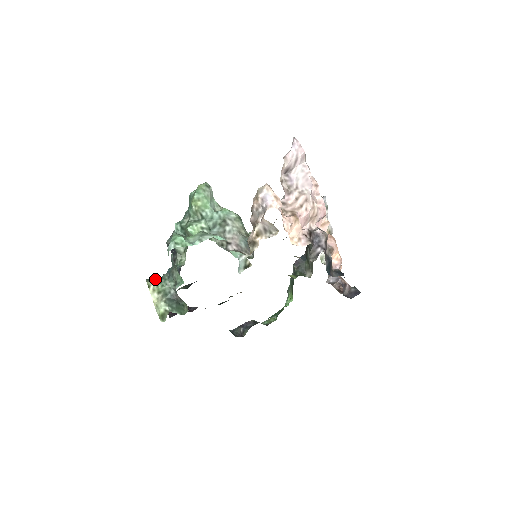
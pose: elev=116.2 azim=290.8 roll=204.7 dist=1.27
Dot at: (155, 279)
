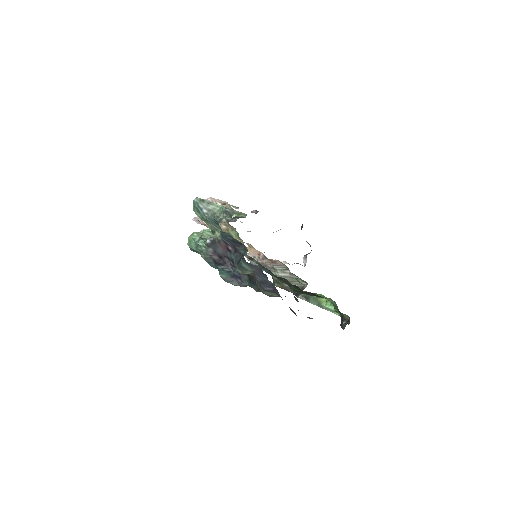
Dot at: occluded
